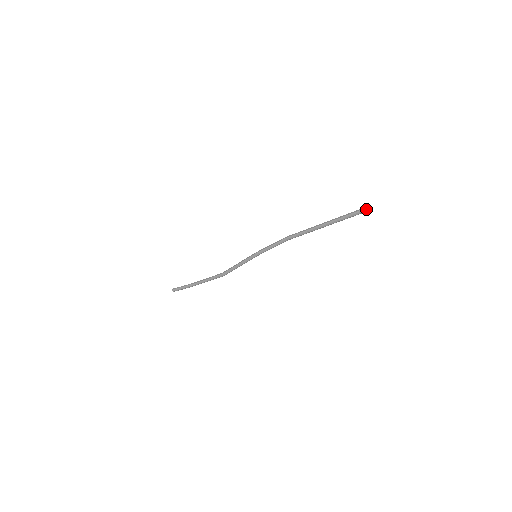
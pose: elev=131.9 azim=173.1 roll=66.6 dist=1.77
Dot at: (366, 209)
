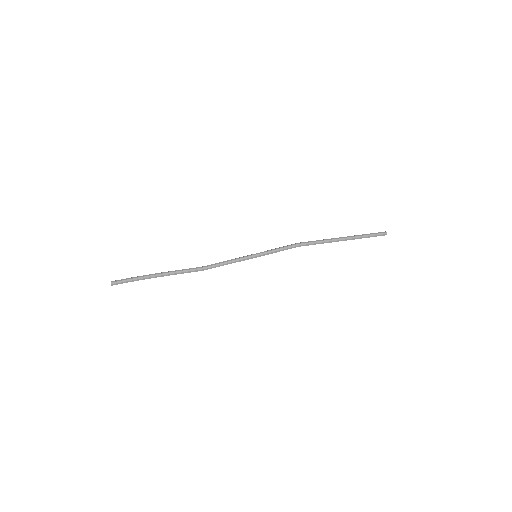
Dot at: occluded
